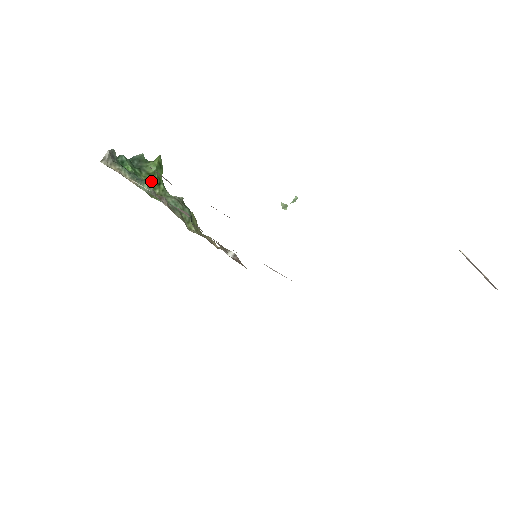
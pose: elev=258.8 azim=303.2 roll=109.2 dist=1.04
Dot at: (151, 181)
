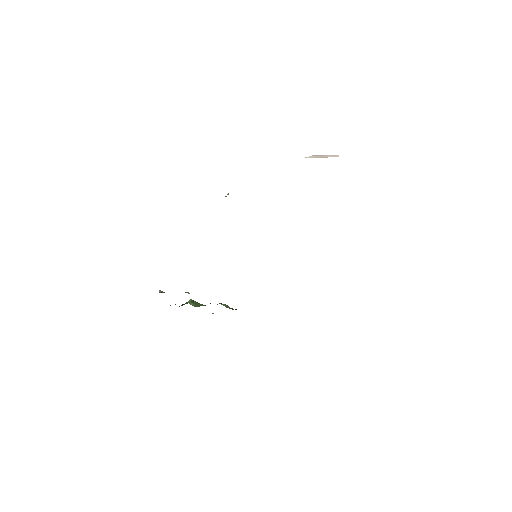
Dot at: (193, 303)
